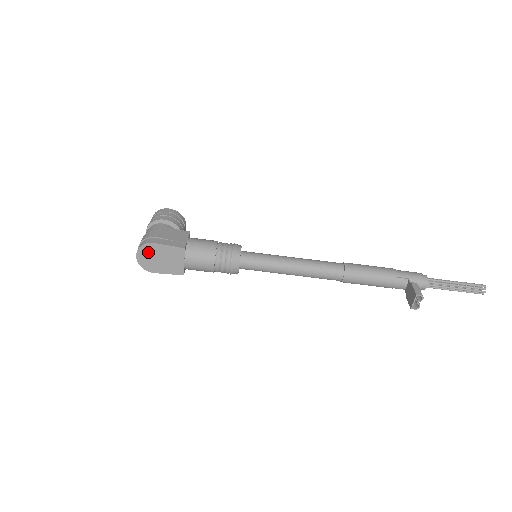
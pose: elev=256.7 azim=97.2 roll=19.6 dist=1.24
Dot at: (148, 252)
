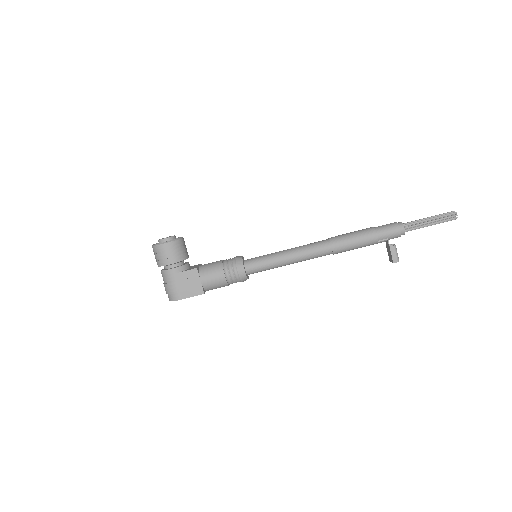
Dot at: occluded
